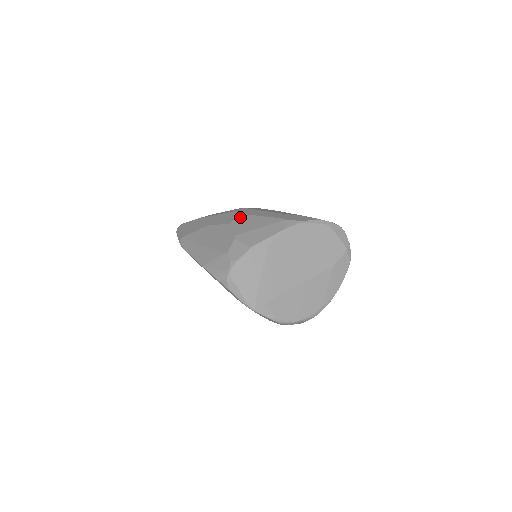
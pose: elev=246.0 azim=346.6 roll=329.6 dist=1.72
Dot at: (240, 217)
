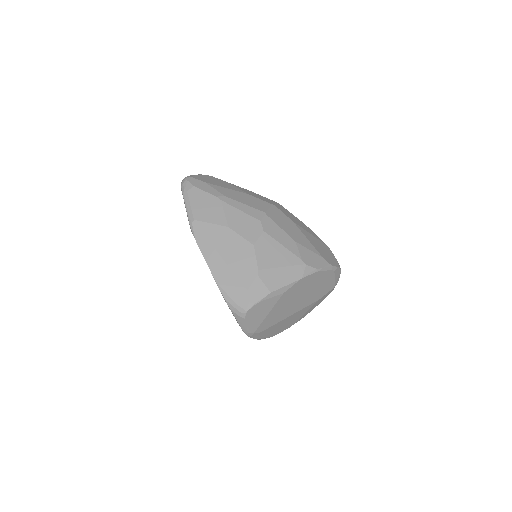
Dot at: (264, 239)
